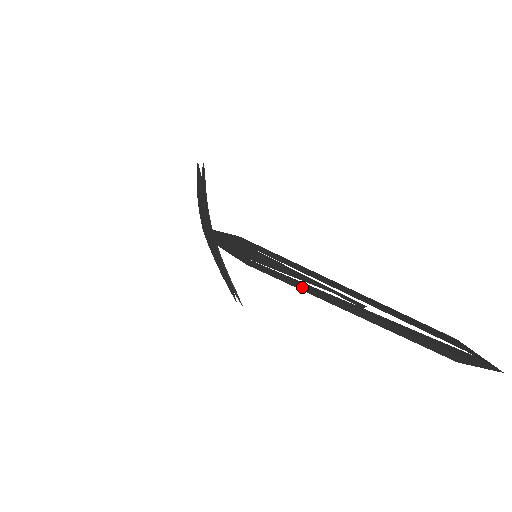
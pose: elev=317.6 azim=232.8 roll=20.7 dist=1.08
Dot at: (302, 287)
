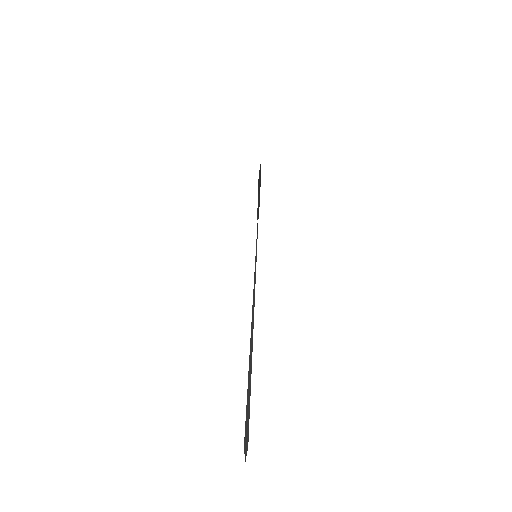
Dot at: occluded
